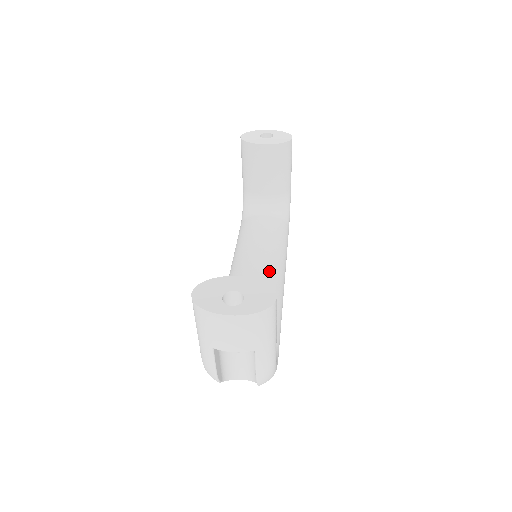
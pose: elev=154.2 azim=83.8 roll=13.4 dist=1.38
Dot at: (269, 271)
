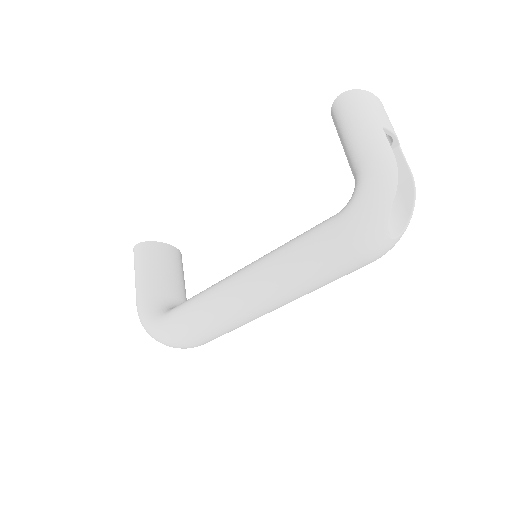
Dot at: occluded
